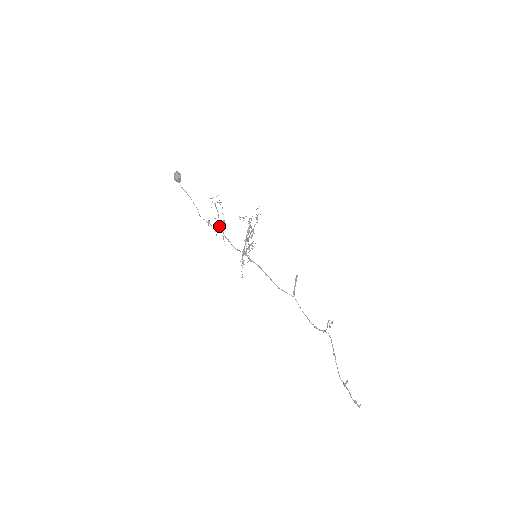
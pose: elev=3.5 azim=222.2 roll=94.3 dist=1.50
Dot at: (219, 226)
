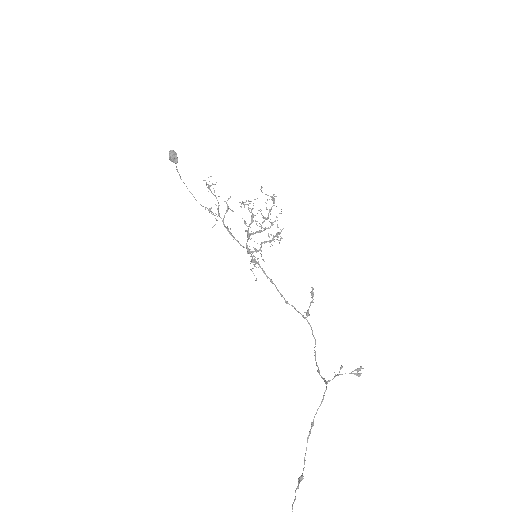
Dot at: occluded
